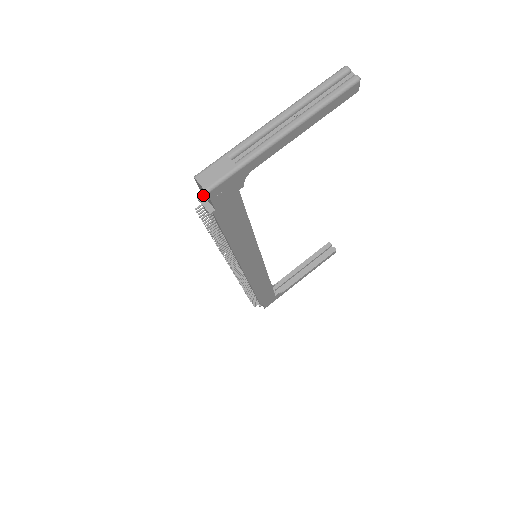
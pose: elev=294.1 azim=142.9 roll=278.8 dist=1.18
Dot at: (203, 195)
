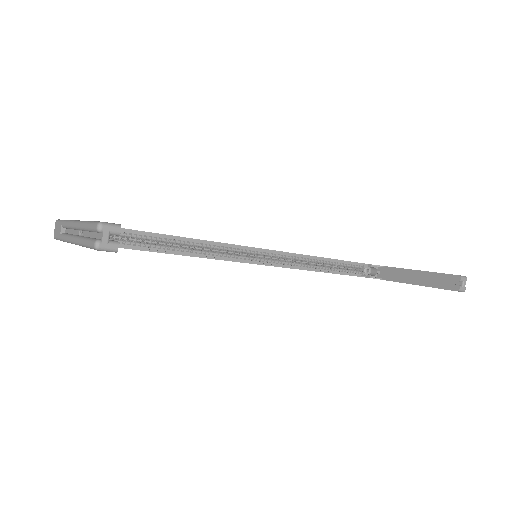
Dot at: occluded
